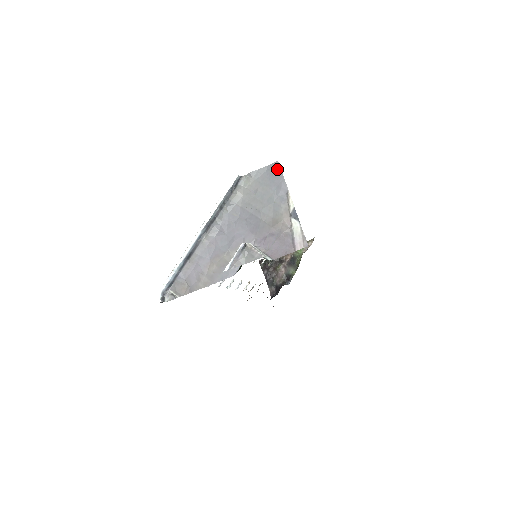
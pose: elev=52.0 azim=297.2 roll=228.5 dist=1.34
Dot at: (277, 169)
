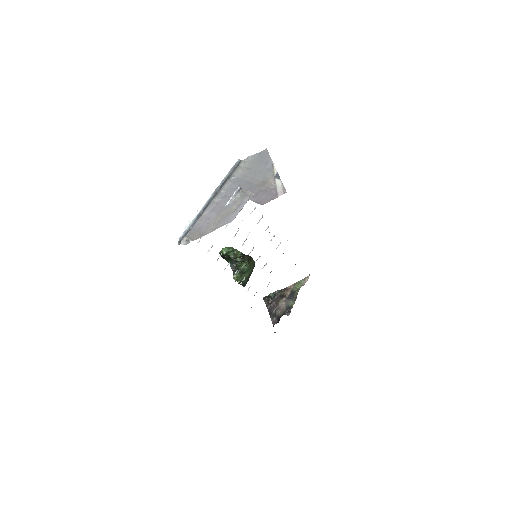
Dot at: (266, 153)
